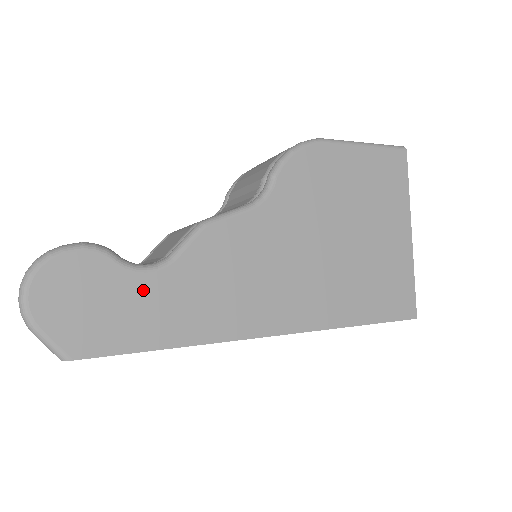
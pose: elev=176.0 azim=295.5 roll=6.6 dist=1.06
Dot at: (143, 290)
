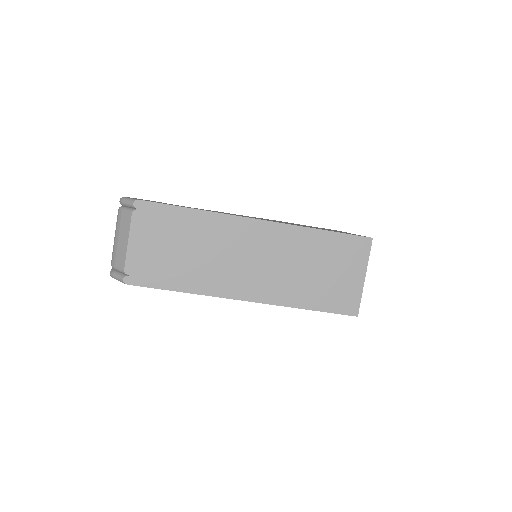
Dot at: occluded
